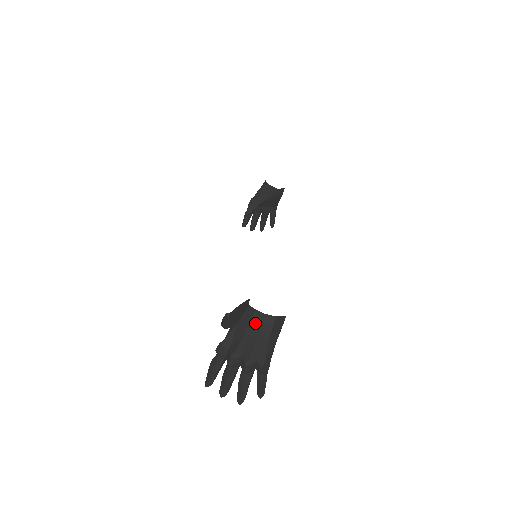
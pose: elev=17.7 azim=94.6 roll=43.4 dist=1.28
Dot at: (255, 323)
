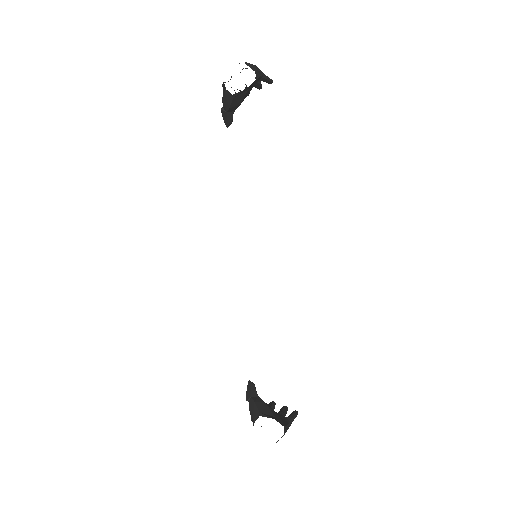
Dot at: occluded
